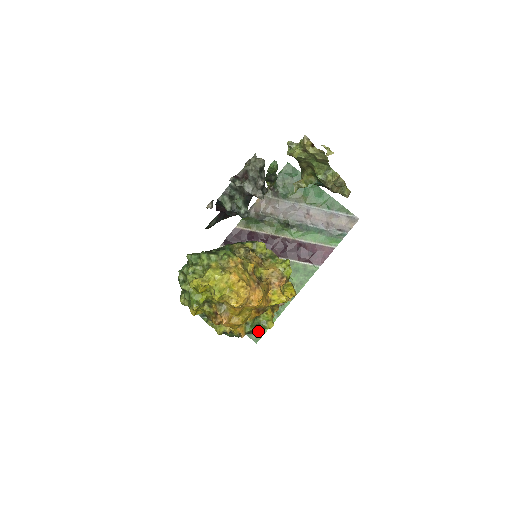
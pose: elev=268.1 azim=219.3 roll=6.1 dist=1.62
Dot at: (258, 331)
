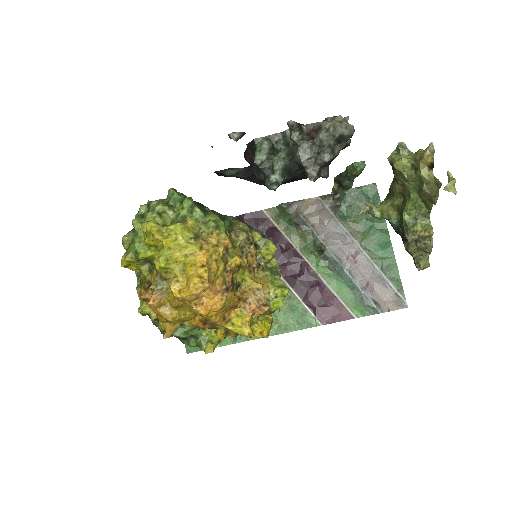
Dot at: (190, 344)
